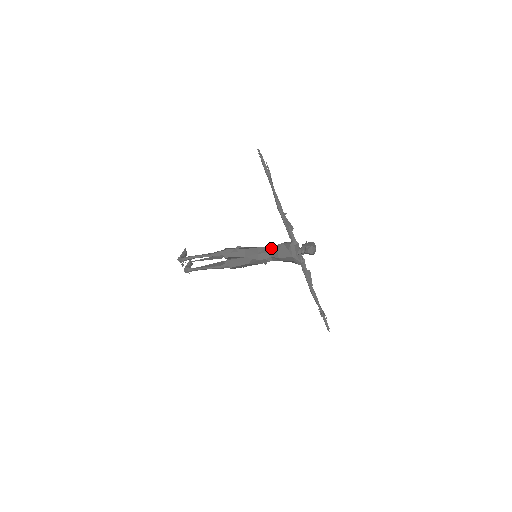
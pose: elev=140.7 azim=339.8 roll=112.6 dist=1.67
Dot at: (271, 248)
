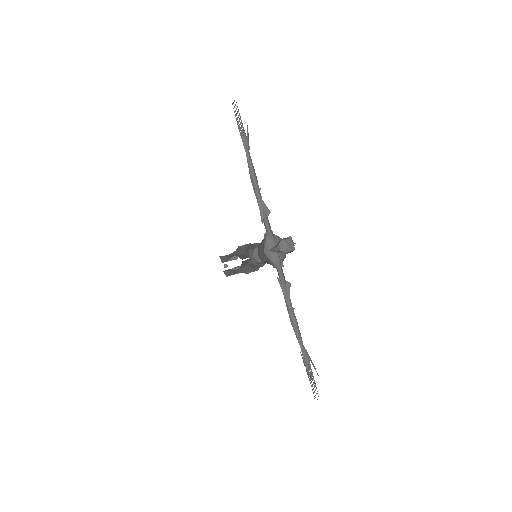
Dot at: occluded
